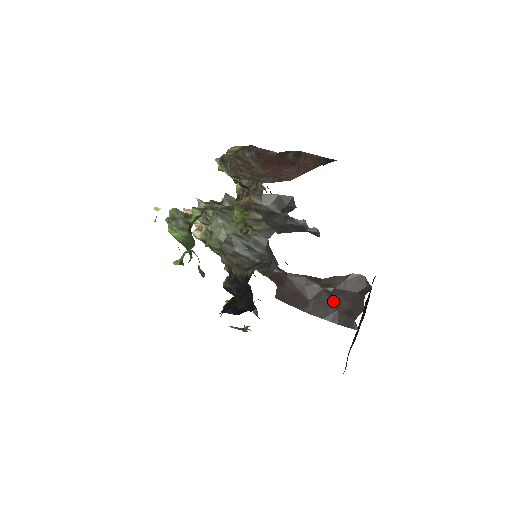
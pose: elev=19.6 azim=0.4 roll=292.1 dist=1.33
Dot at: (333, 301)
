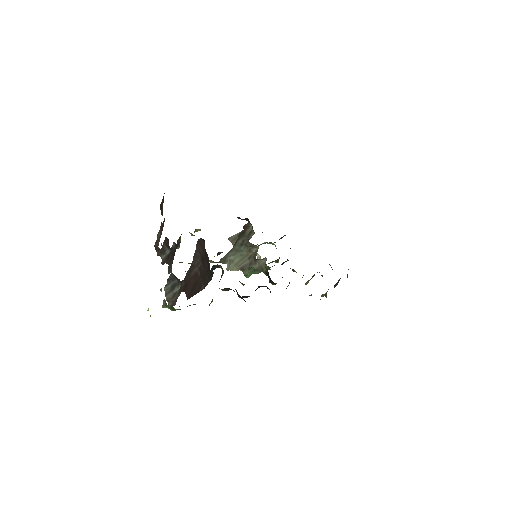
Dot at: (204, 269)
